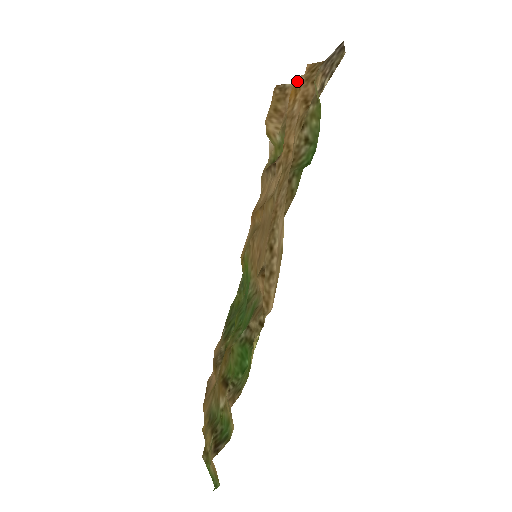
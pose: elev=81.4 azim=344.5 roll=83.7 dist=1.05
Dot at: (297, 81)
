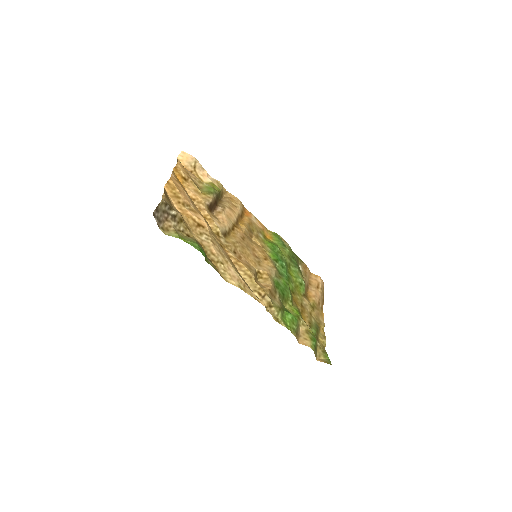
Dot at: (174, 175)
